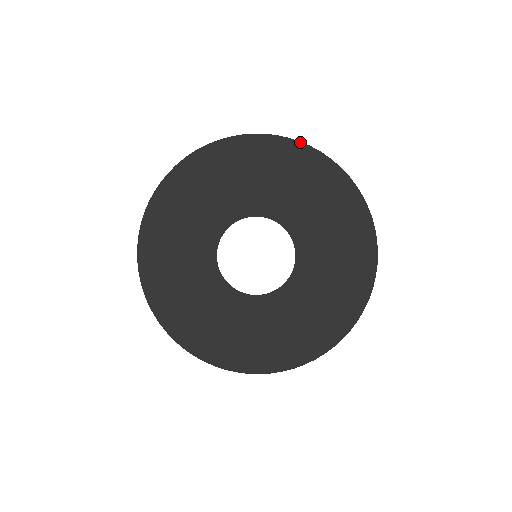
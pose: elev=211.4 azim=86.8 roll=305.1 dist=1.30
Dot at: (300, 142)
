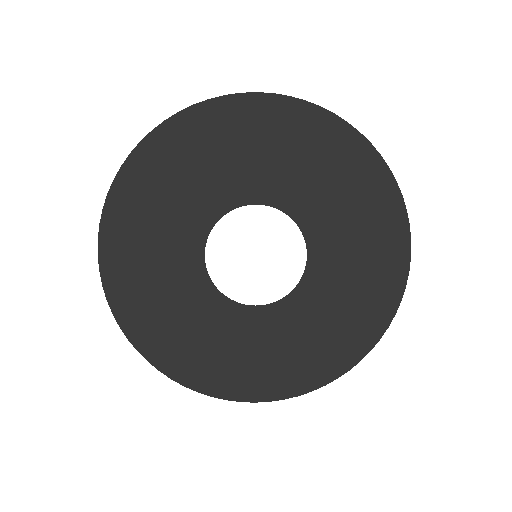
Dot at: (360, 134)
